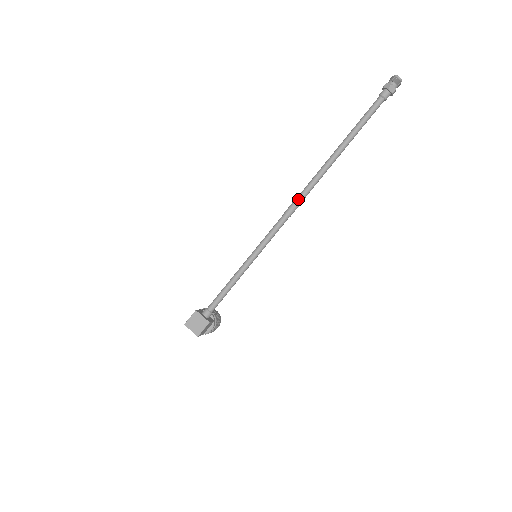
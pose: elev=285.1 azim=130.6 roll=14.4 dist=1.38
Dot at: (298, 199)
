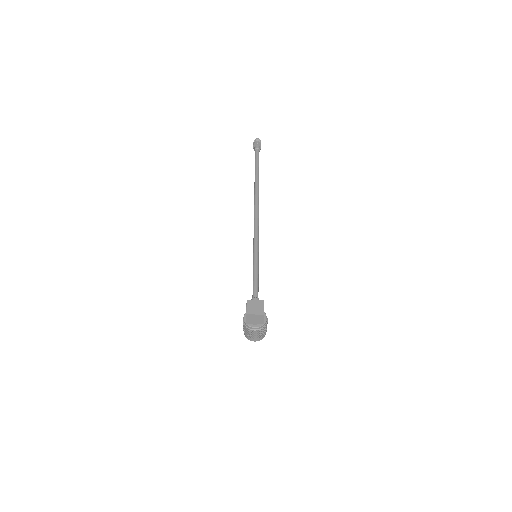
Dot at: (256, 208)
